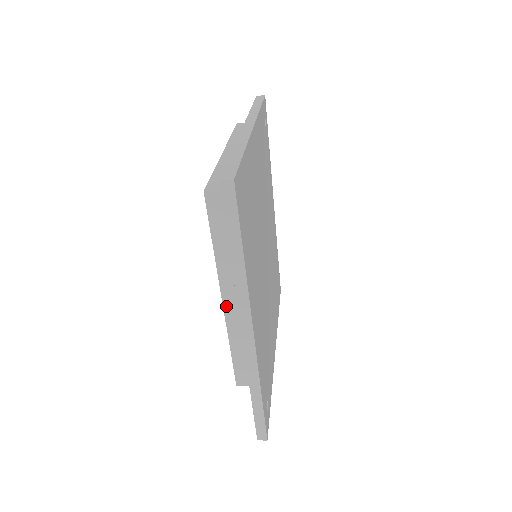
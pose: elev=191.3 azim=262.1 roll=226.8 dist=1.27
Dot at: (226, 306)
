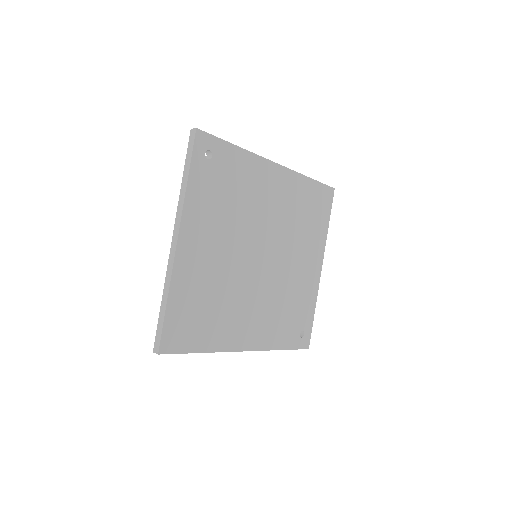
Dot at: occluded
